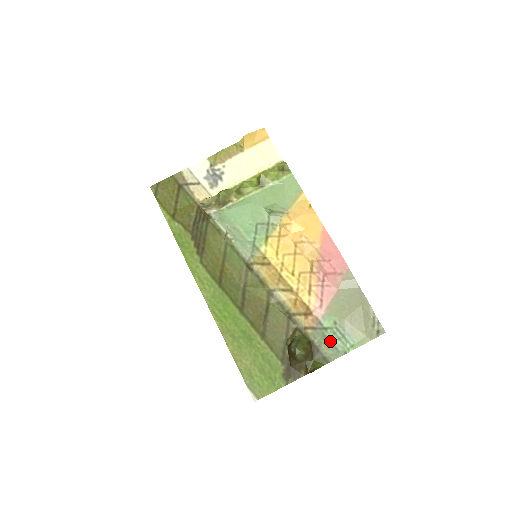
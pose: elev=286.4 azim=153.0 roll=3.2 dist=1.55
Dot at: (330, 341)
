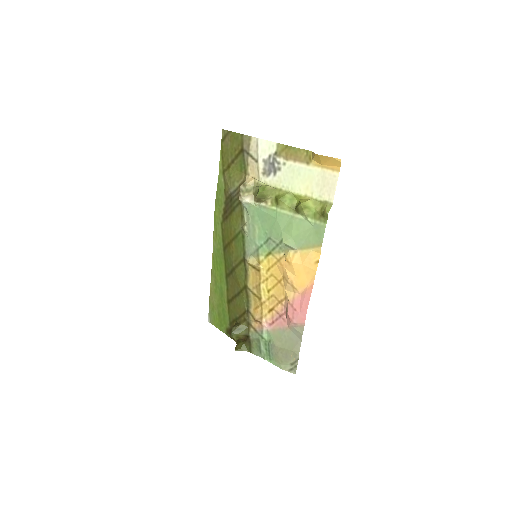
Dot at: (260, 345)
